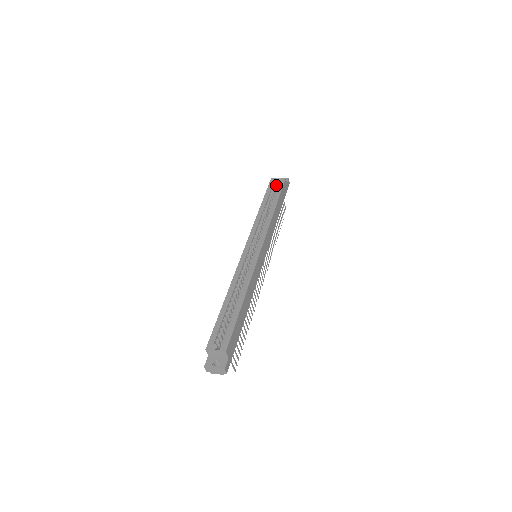
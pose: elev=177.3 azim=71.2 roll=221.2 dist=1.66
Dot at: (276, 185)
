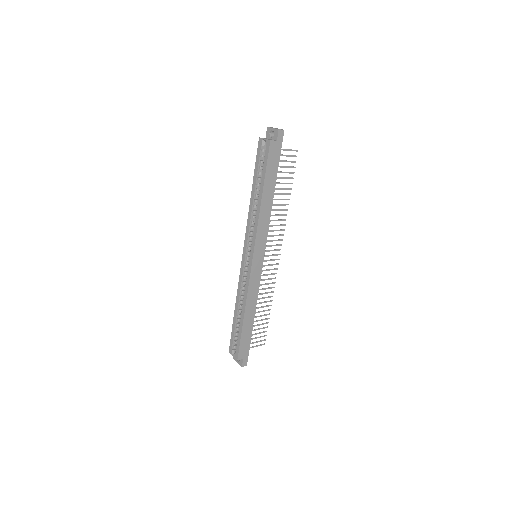
Dot at: occluded
